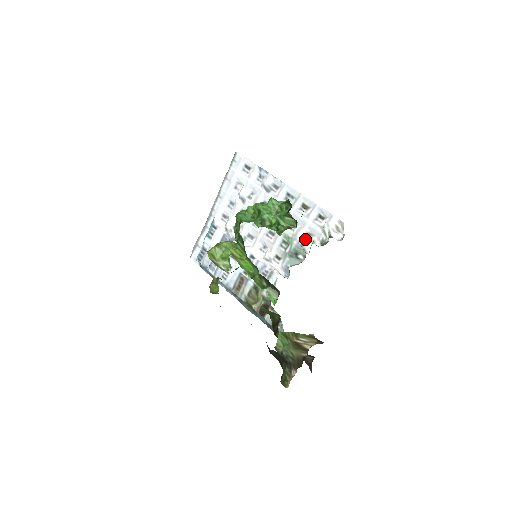
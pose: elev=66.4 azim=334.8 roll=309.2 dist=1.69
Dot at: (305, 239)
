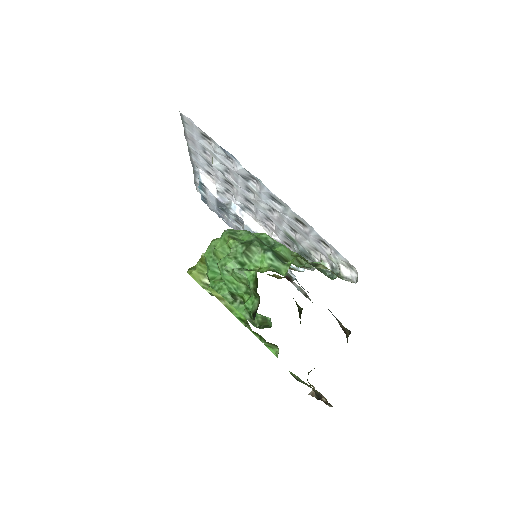
Dot at: (311, 250)
